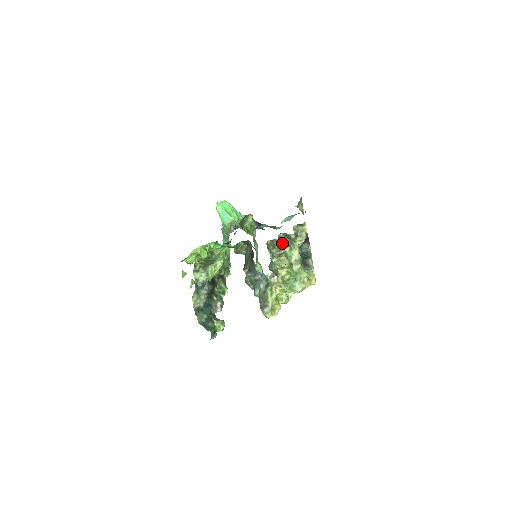
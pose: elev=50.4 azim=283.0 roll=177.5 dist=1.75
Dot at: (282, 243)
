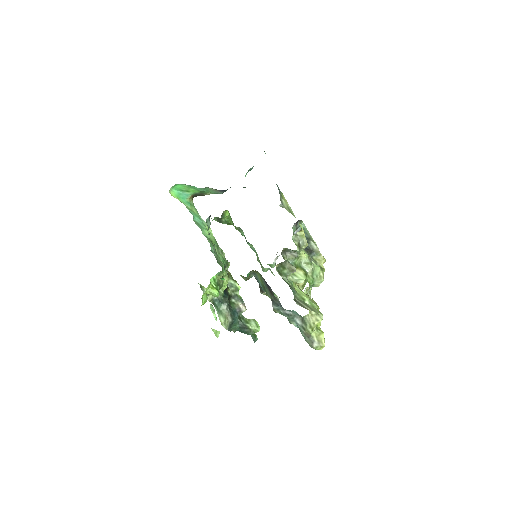
Dot at: (287, 256)
